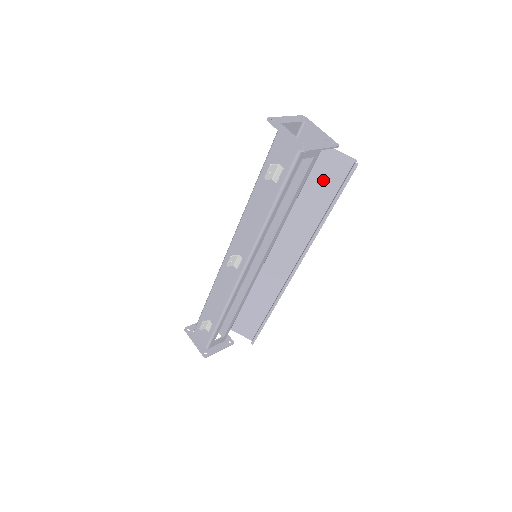
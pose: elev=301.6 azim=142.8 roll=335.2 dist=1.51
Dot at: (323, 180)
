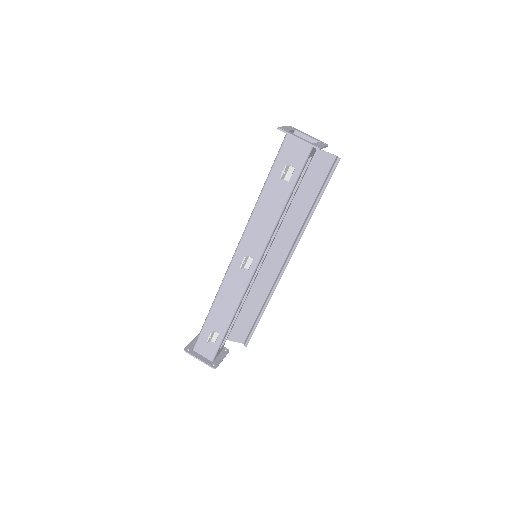
Dot at: (311, 177)
